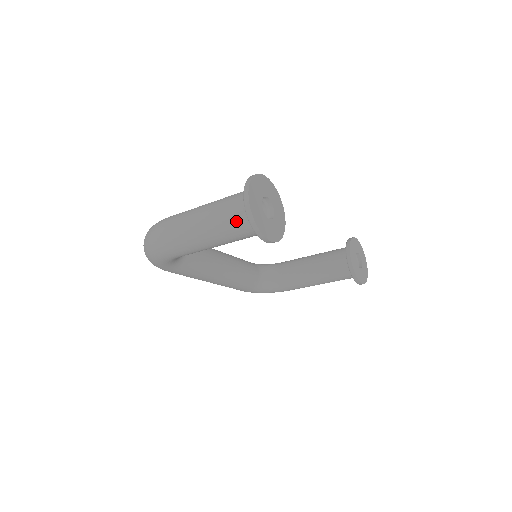
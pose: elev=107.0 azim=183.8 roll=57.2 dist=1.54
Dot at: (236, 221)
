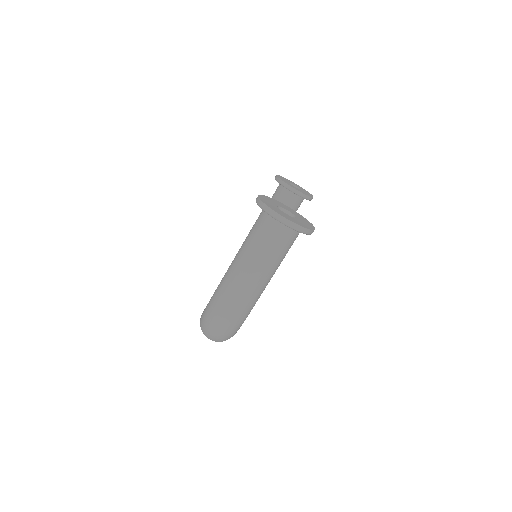
Dot at: (284, 243)
